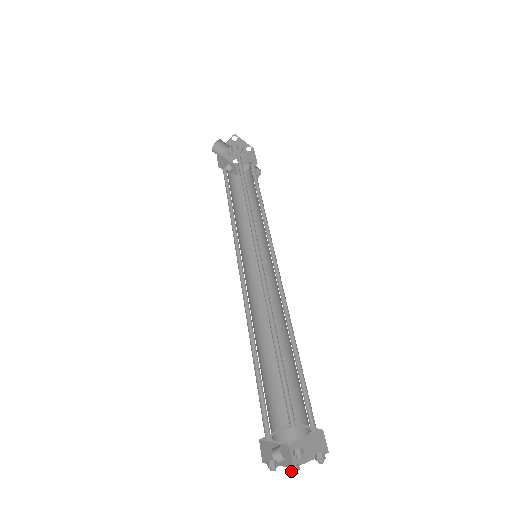
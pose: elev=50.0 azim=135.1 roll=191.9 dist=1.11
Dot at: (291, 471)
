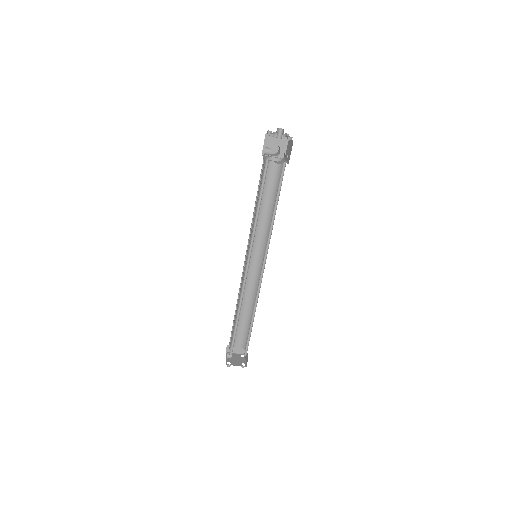
Dot at: occluded
